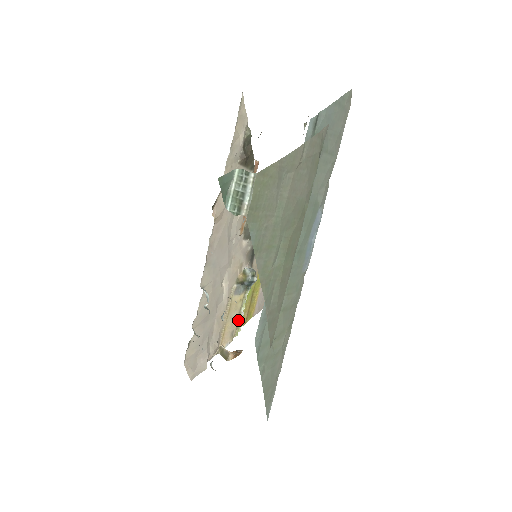
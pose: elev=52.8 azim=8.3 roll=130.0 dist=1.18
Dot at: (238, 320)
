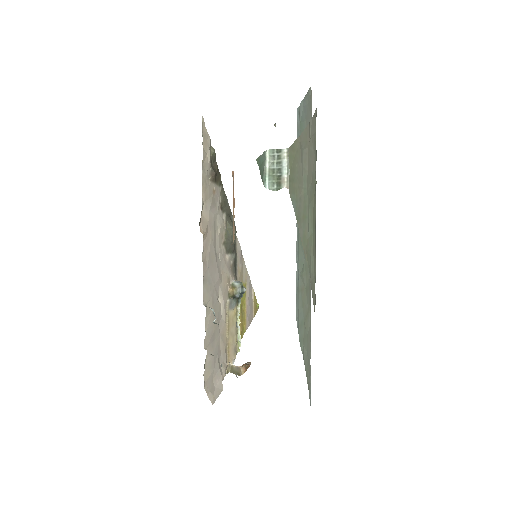
Dot at: (236, 335)
